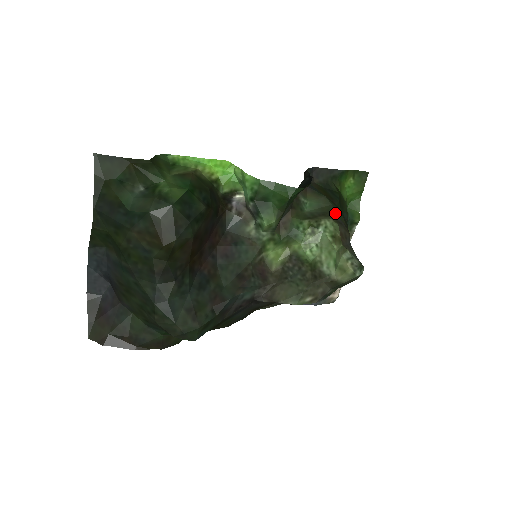
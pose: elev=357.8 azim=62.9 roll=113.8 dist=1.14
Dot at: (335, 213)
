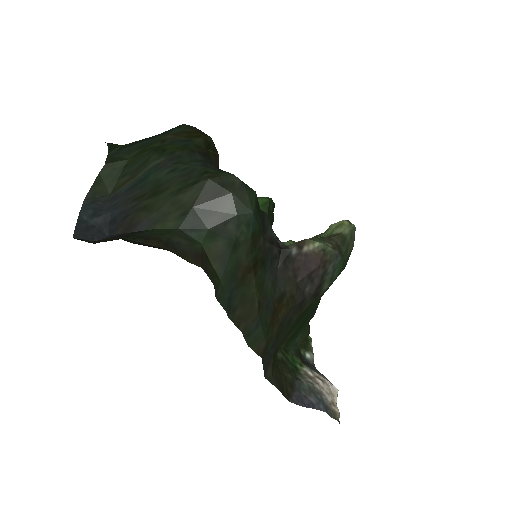
Dot at: occluded
